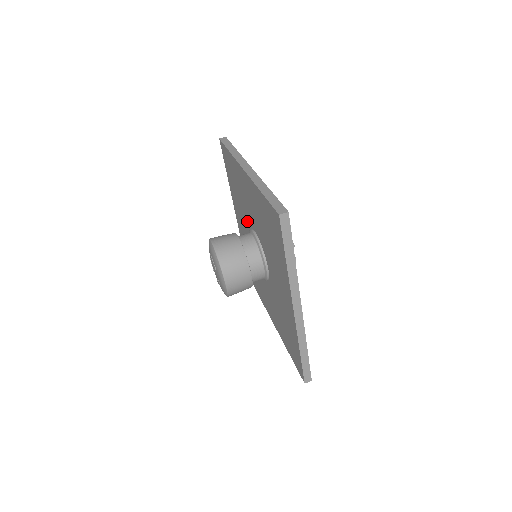
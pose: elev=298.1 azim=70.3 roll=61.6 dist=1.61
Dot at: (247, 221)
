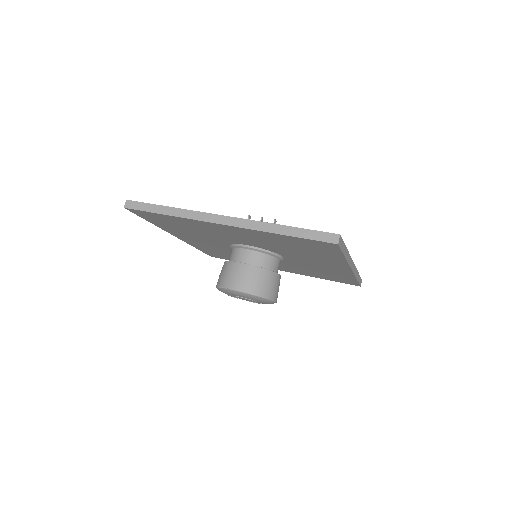
Dot at: (221, 241)
